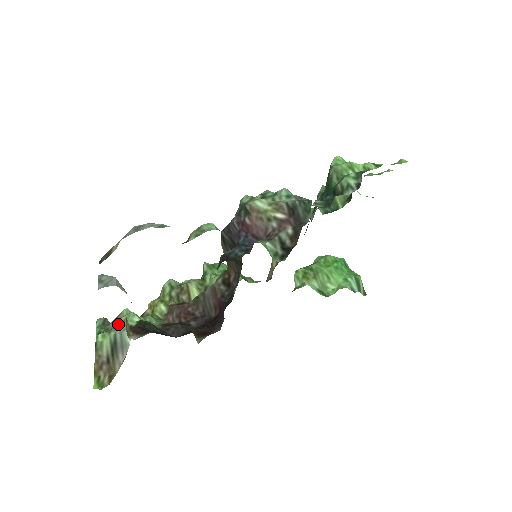
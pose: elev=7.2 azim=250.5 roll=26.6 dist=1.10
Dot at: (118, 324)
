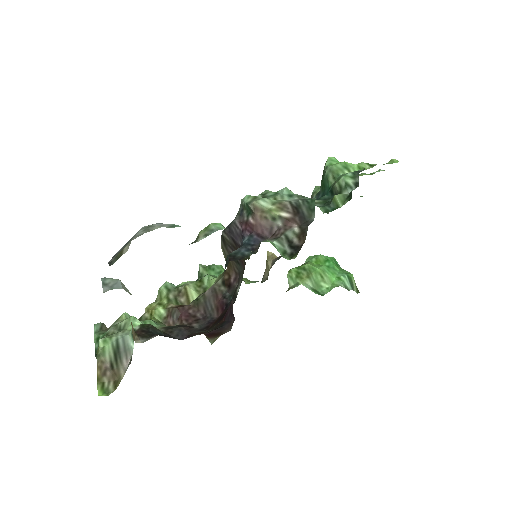
Dot at: (118, 329)
